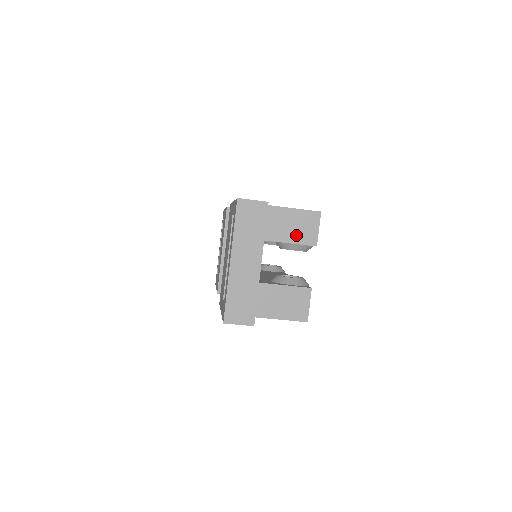
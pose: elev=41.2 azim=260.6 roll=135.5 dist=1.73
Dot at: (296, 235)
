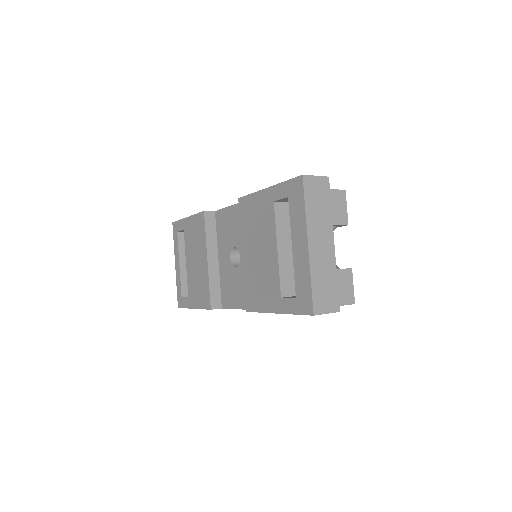
Dot at: occluded
